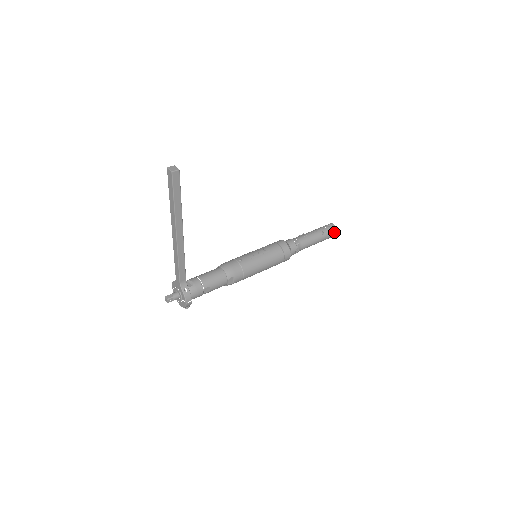
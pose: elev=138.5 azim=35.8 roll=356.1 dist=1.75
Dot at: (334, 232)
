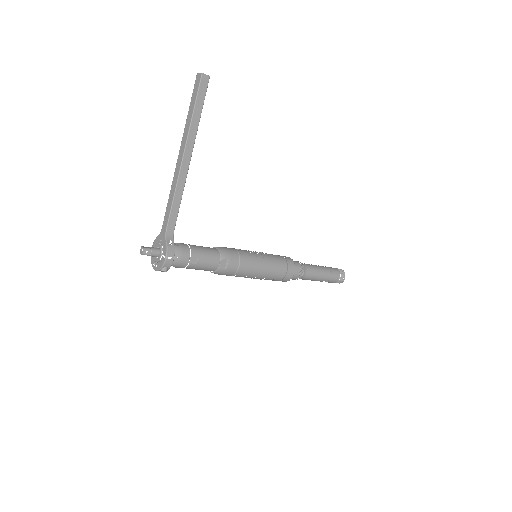
Dot at: (342, 276)
